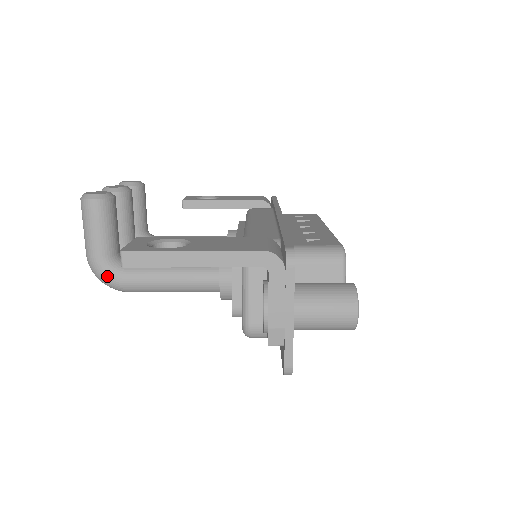
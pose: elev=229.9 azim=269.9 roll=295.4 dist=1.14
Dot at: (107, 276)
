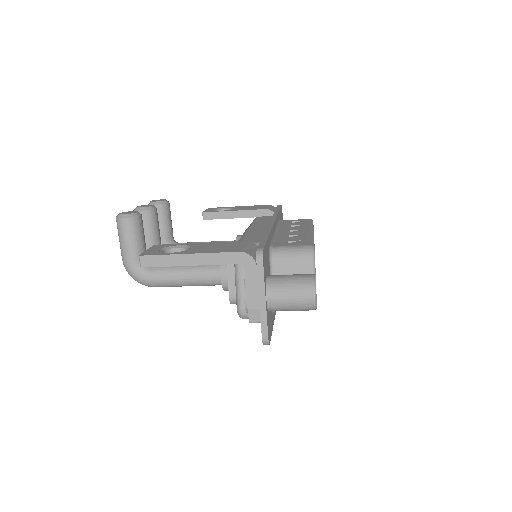
Dot at: (138, 275)
